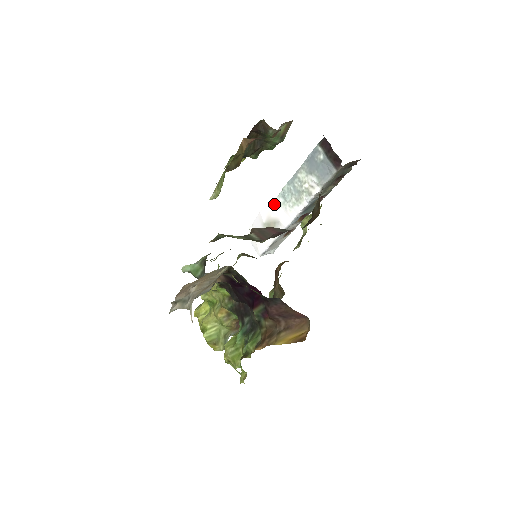
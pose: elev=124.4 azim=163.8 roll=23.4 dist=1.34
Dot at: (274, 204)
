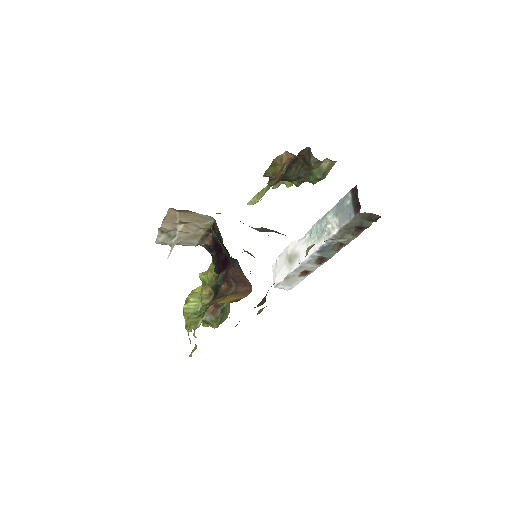
Dot at: (302, 239)
